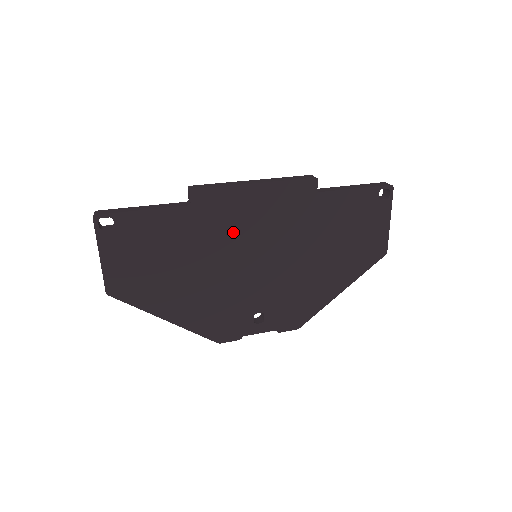
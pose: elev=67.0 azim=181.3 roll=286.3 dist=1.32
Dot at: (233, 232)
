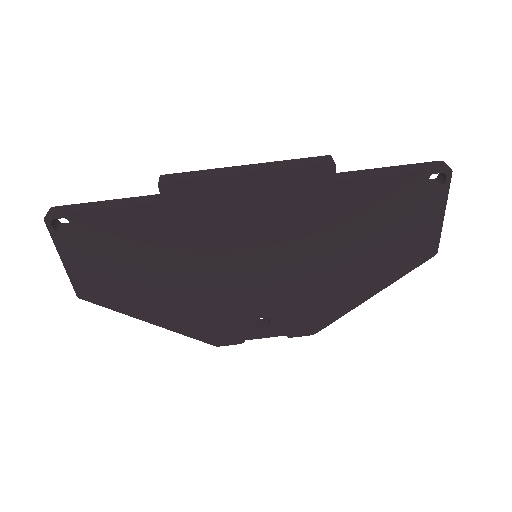
Dot at: (221, 231)
